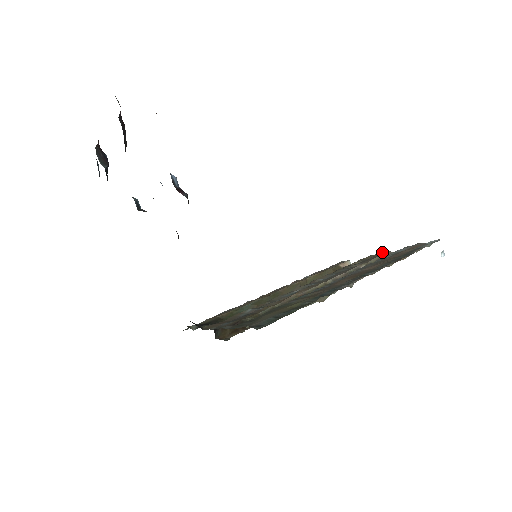
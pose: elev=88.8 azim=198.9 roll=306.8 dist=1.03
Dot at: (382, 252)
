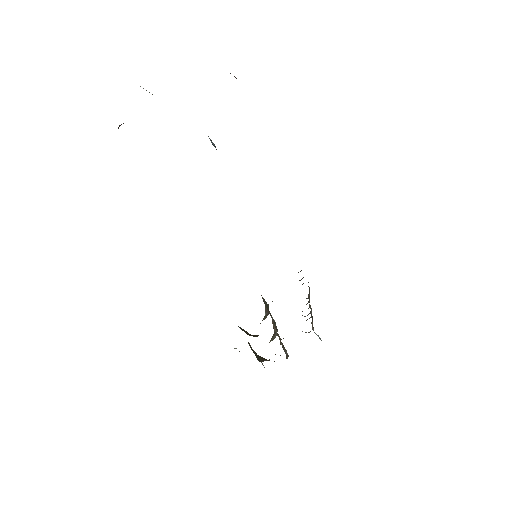
Dot at: occluded
